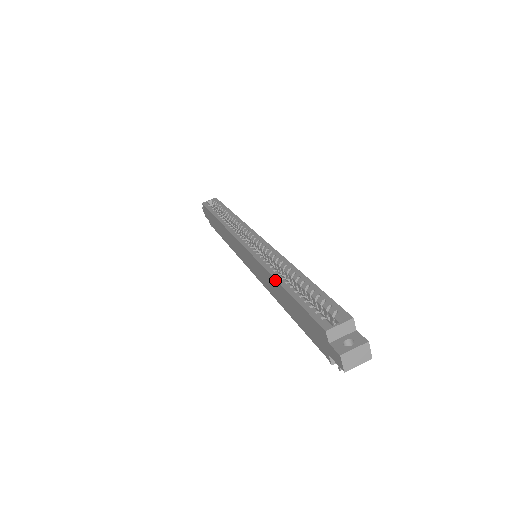
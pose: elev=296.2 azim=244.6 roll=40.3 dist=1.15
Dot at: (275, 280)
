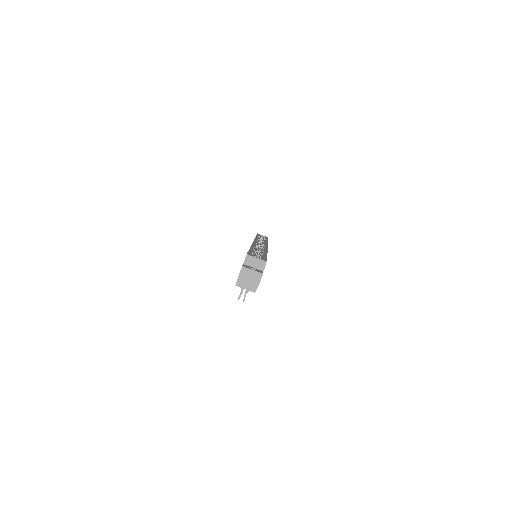
Dot at: occluded
